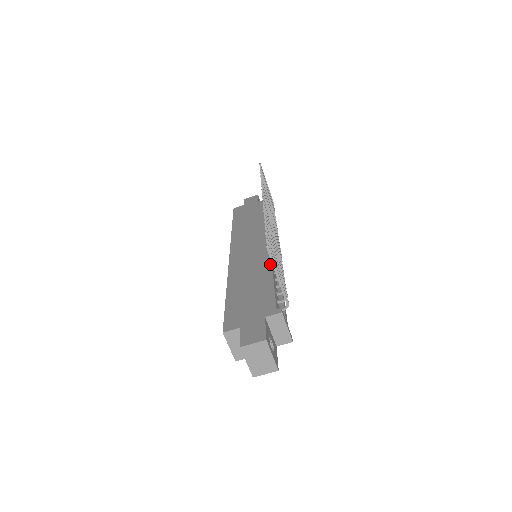
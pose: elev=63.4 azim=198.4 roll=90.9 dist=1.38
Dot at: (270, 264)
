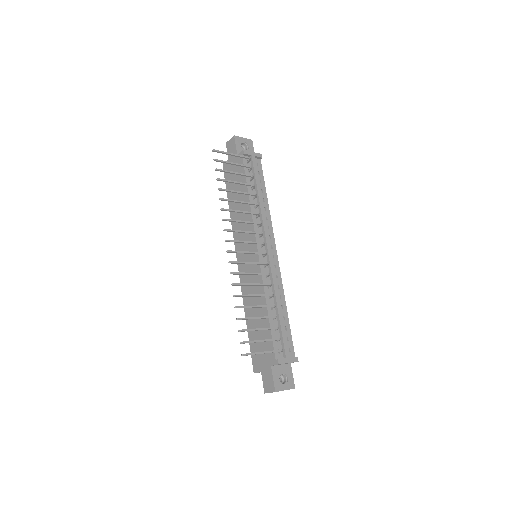
Dot at: (263, 292)
